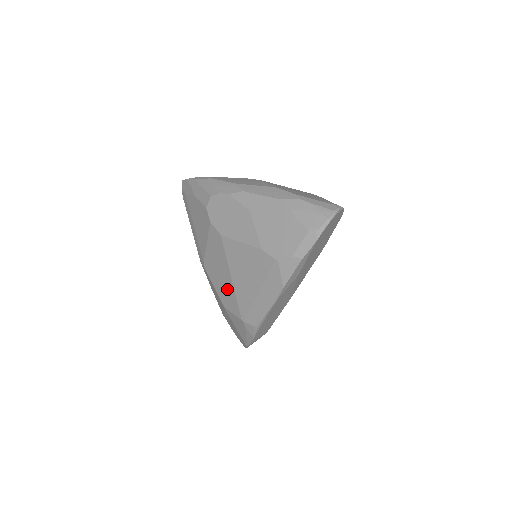
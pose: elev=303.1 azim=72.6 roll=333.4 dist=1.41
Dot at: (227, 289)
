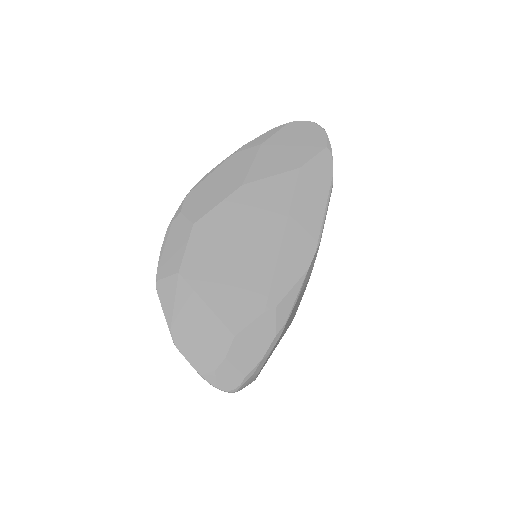
Dot at: occluded
